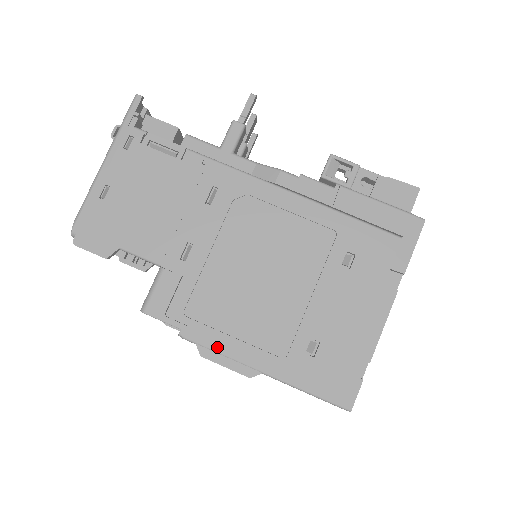
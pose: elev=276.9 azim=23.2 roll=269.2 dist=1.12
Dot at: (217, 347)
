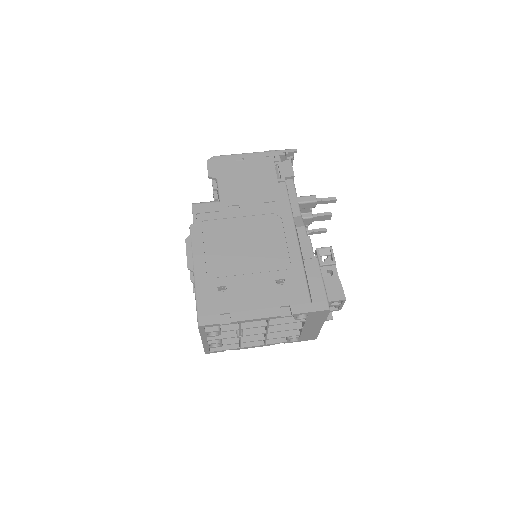
Dot at: (195, 244)
